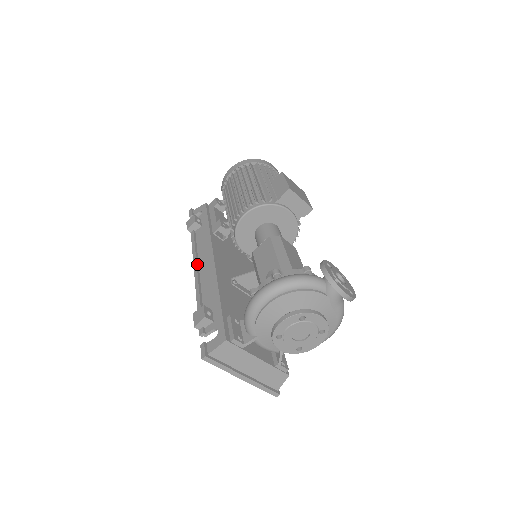
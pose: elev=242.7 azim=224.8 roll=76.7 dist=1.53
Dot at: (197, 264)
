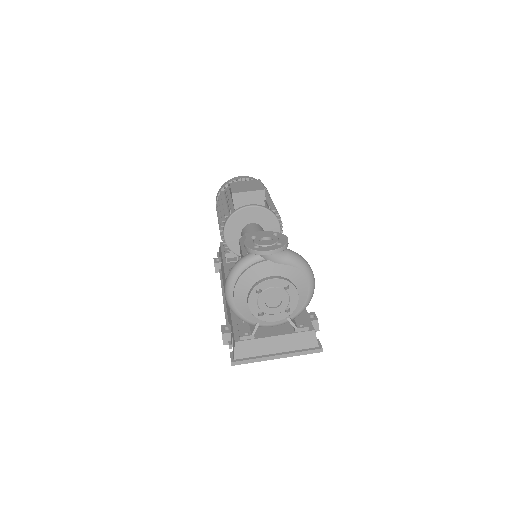
Dot at: (223, 294)
